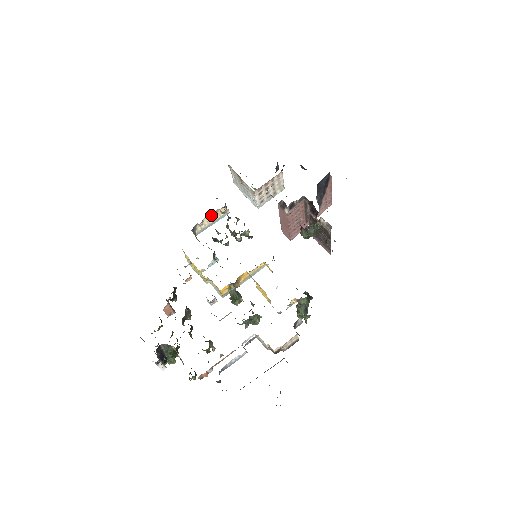
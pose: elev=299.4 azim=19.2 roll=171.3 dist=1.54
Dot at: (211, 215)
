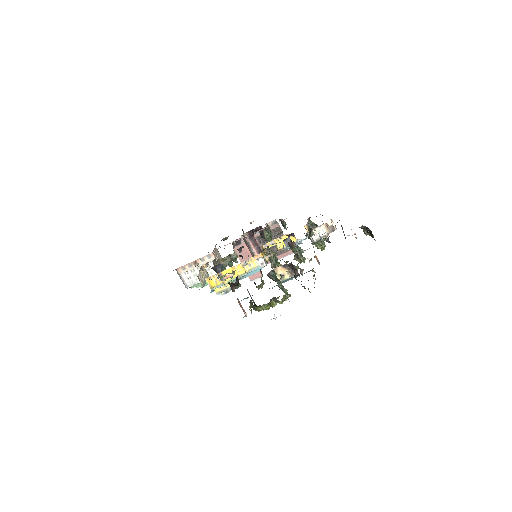
Dot at: (201, 271)
